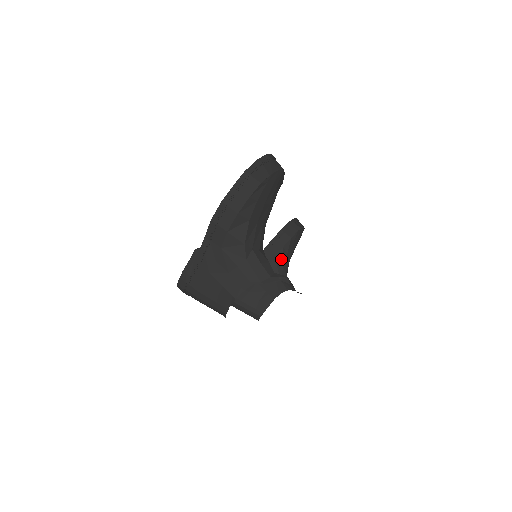
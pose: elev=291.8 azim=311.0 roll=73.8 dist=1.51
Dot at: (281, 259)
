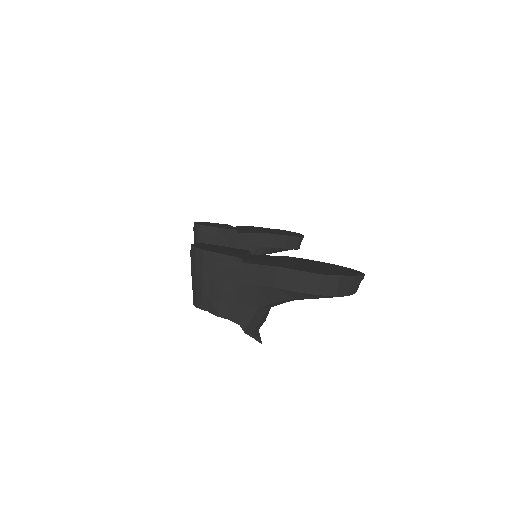
Dot at: (261, 252)
